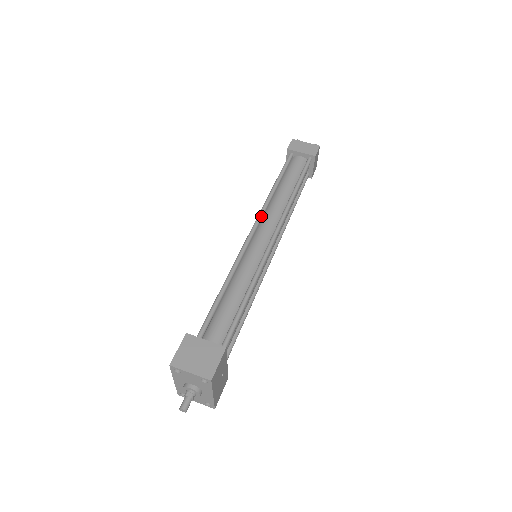
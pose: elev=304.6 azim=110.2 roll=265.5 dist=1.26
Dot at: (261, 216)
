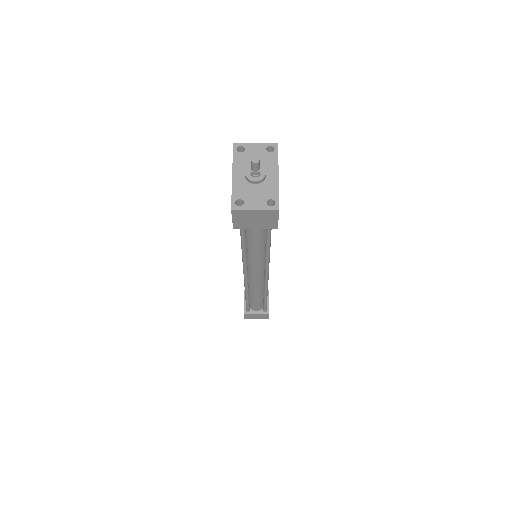
Dot at: occluded
